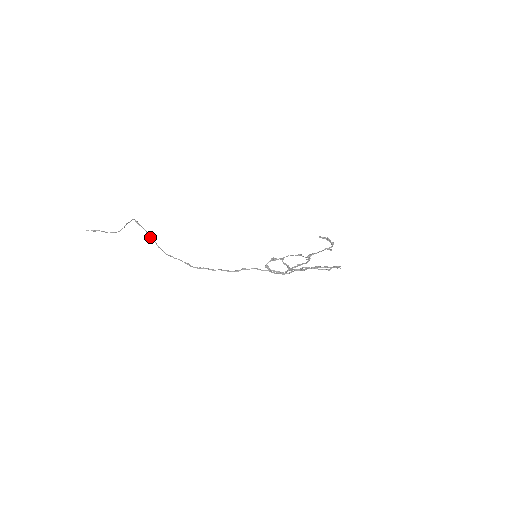
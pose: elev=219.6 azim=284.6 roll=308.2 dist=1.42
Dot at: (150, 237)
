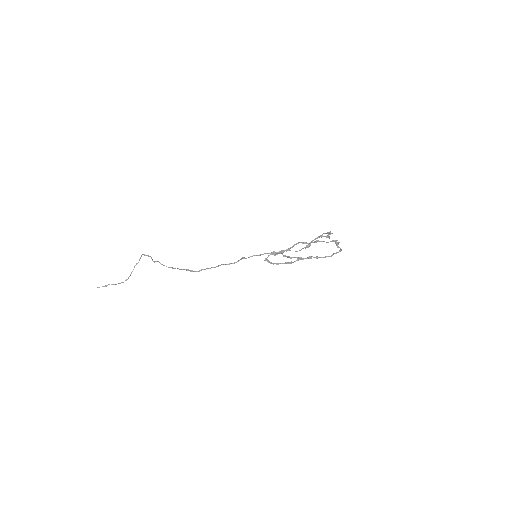
Dot at: (154, 261)
